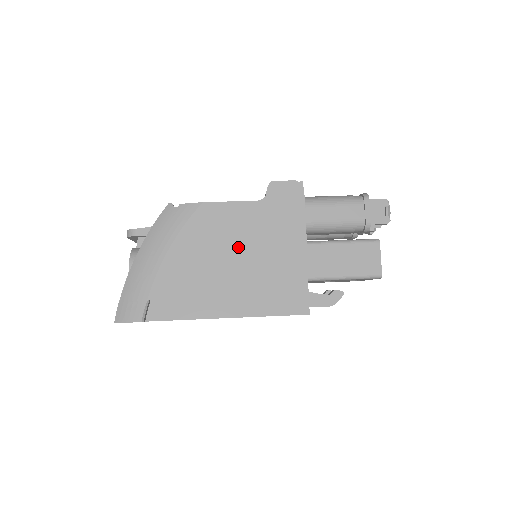
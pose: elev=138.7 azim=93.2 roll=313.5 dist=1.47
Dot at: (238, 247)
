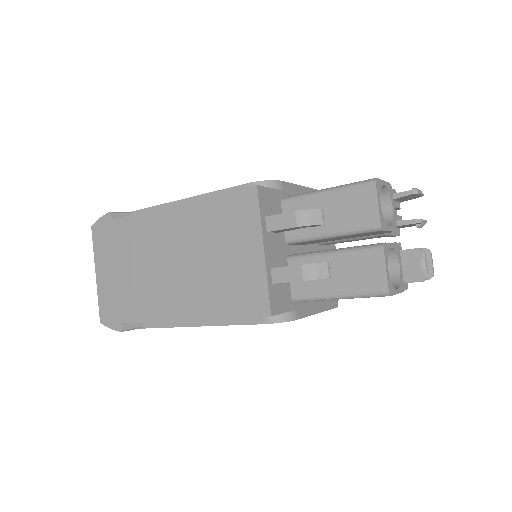
Dot at: occluded
